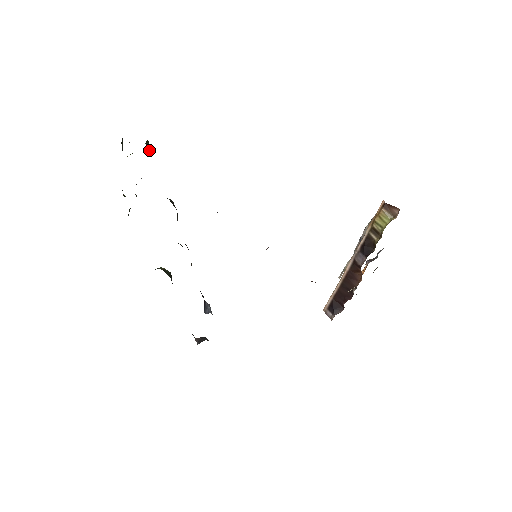
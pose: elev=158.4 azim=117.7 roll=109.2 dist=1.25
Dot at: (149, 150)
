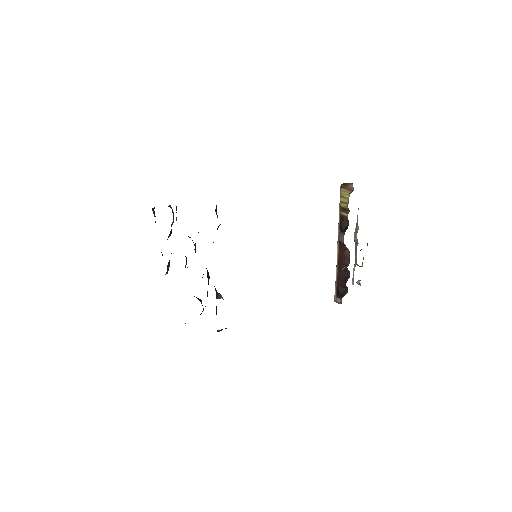
Dot at: (172, 212)
